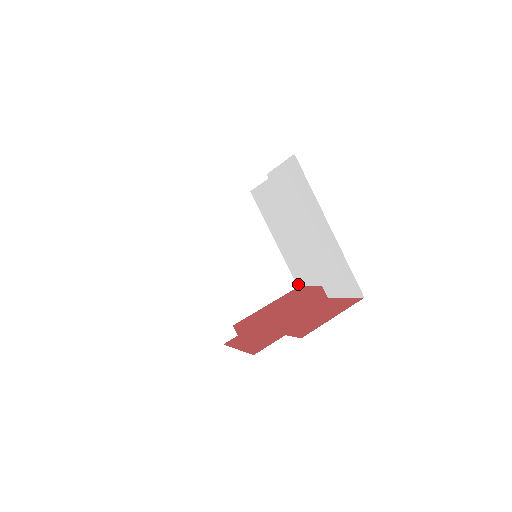
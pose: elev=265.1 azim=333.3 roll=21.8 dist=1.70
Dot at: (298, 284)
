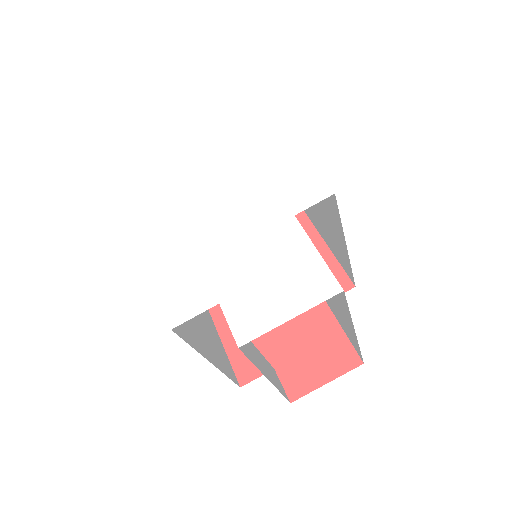
Dot at: occluded
